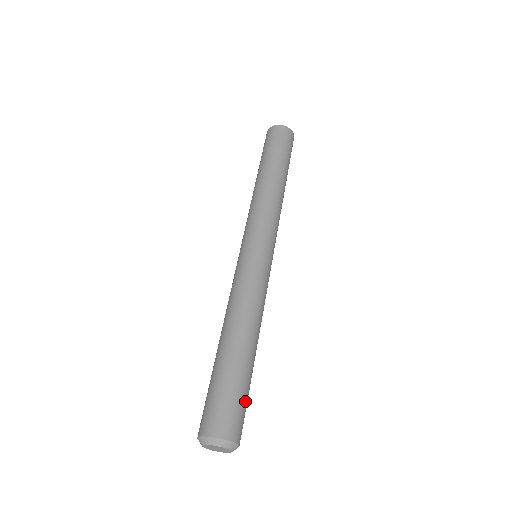
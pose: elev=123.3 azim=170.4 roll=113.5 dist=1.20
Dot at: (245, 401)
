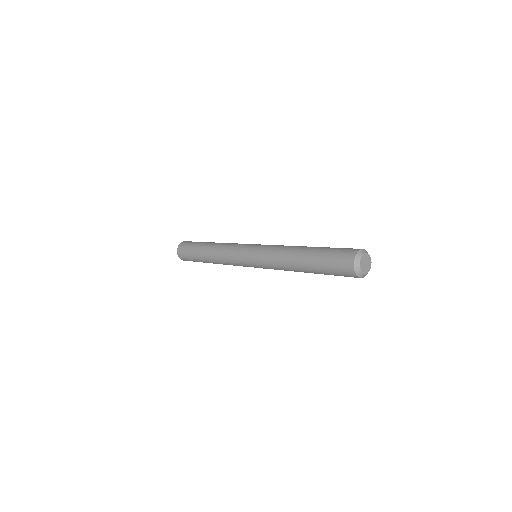
Dot at: occluded
